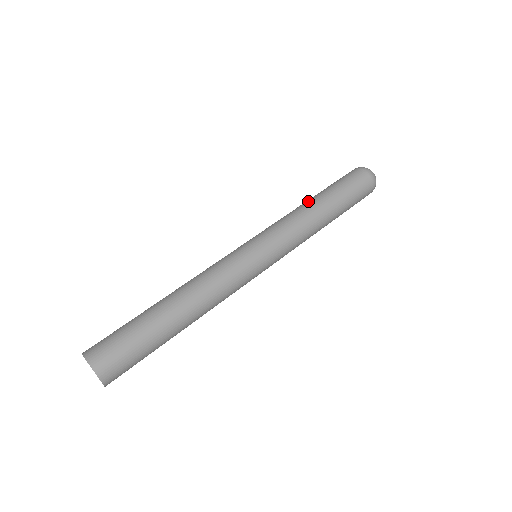
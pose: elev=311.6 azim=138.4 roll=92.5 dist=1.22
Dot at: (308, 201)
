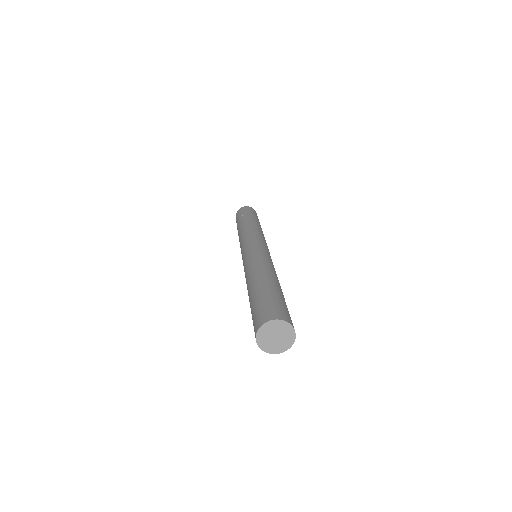
Dot at: (244, 223)
